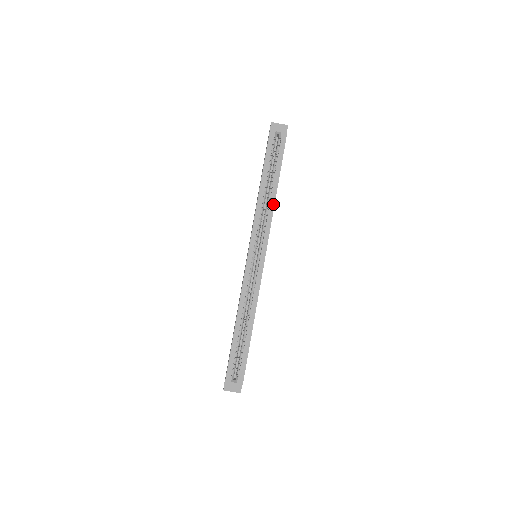
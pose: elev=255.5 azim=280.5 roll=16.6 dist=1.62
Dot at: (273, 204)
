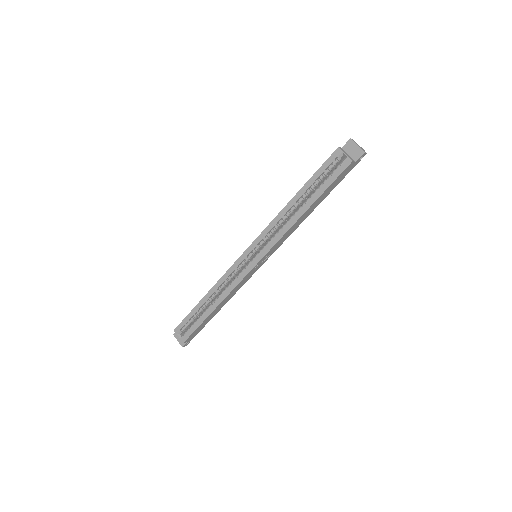
Dot at: (293, 222)
